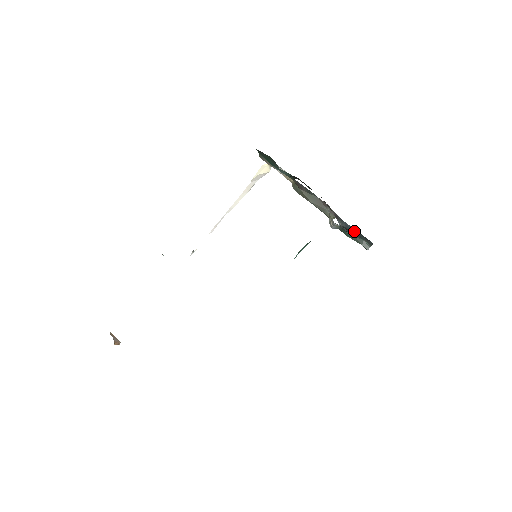
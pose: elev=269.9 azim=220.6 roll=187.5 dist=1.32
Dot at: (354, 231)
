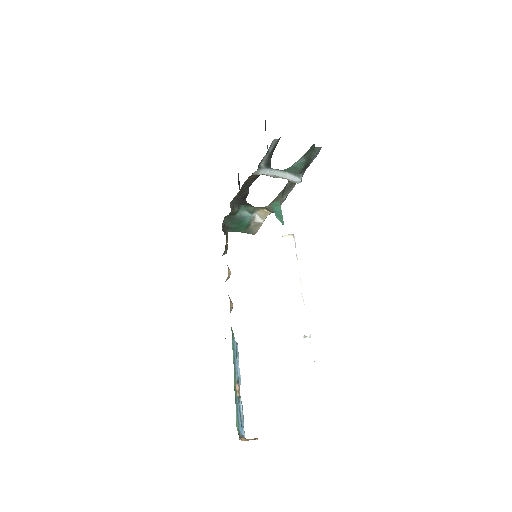
Dot at: occluded
